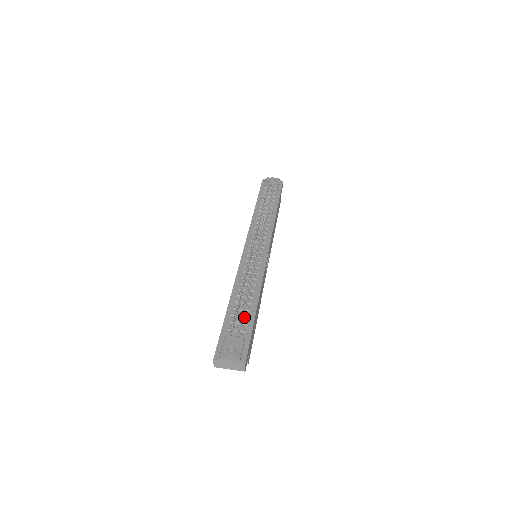
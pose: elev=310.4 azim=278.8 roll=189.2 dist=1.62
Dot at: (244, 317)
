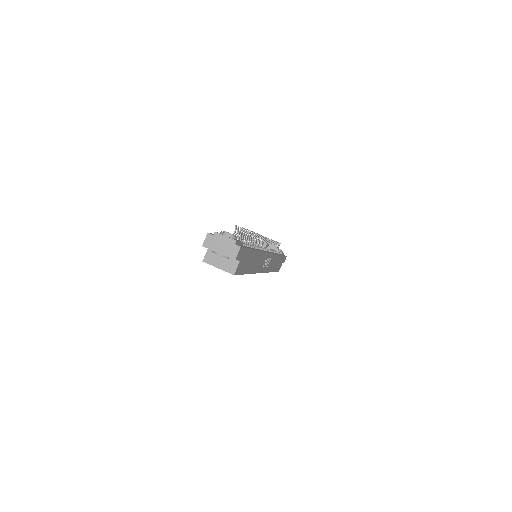
Dot at: (244, 243)
